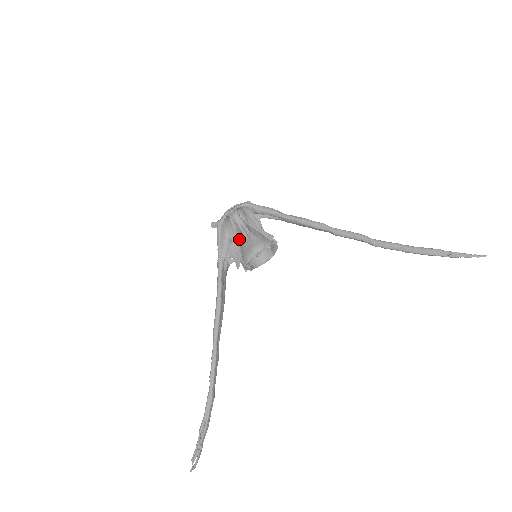
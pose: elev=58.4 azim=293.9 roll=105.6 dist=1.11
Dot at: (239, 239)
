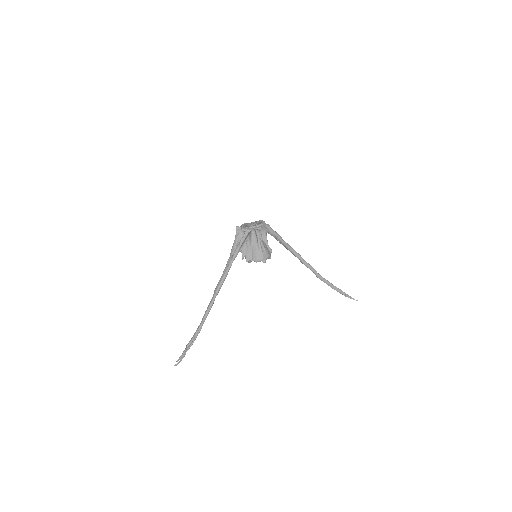
Dot at: (254, 244)
